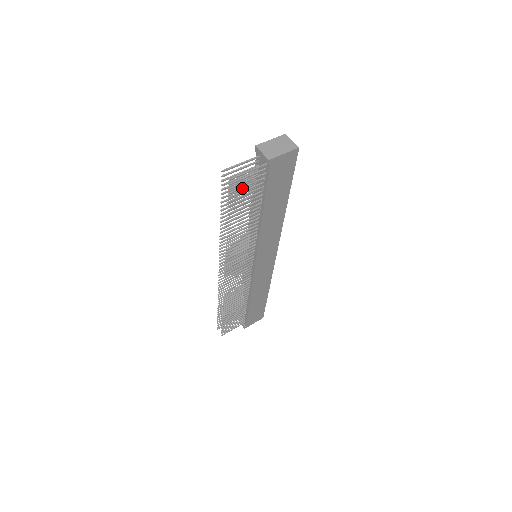
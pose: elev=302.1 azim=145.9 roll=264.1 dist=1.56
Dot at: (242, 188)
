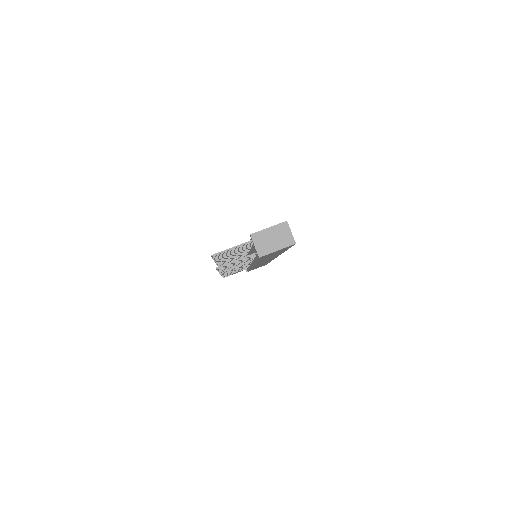
Dot at: (232, 264)
